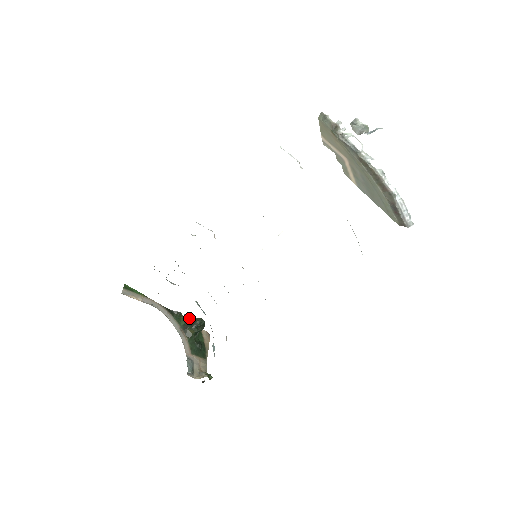
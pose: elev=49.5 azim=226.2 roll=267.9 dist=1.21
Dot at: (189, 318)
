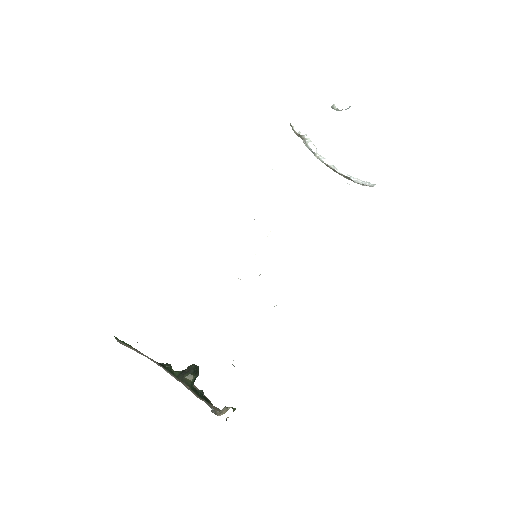
Dot at: occluded
